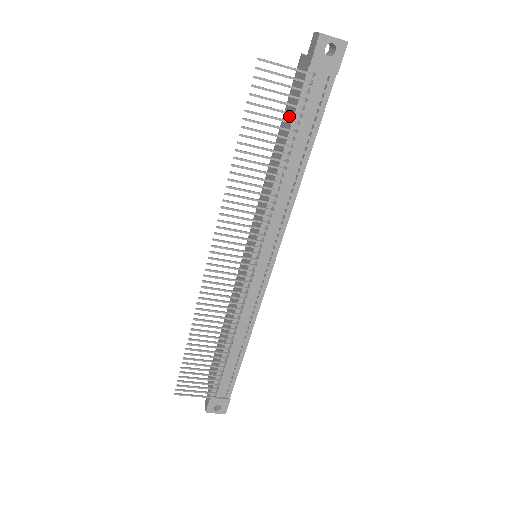
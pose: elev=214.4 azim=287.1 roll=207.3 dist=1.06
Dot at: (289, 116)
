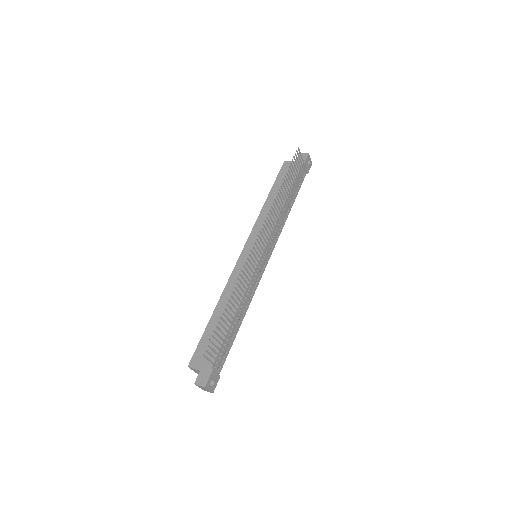
Dot at: occluded
